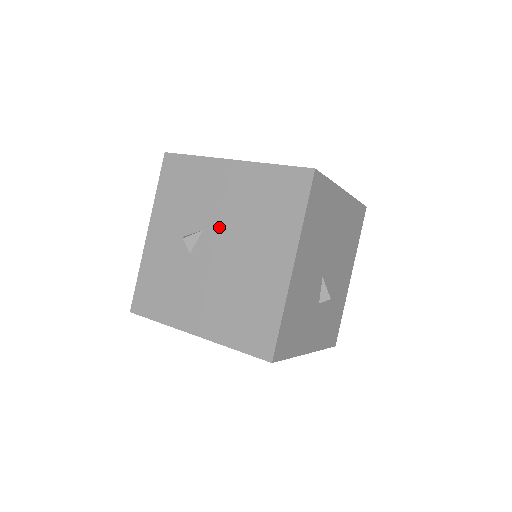
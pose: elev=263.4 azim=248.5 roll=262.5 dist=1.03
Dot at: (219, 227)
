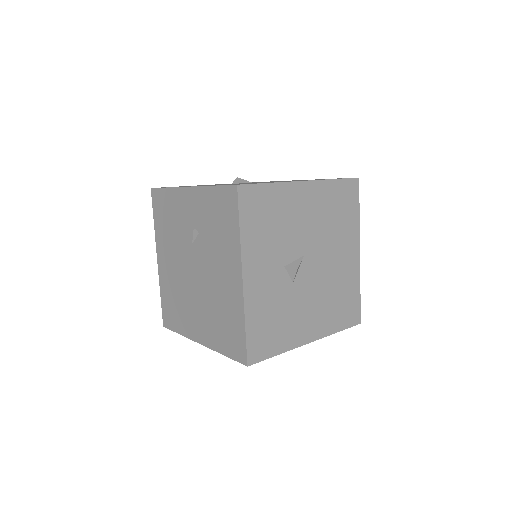
Dot at: occluded
